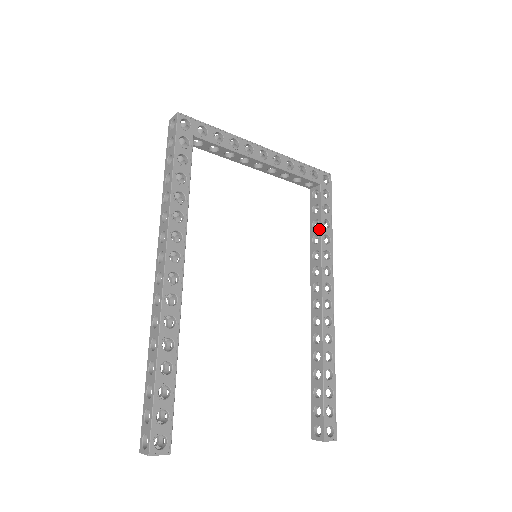
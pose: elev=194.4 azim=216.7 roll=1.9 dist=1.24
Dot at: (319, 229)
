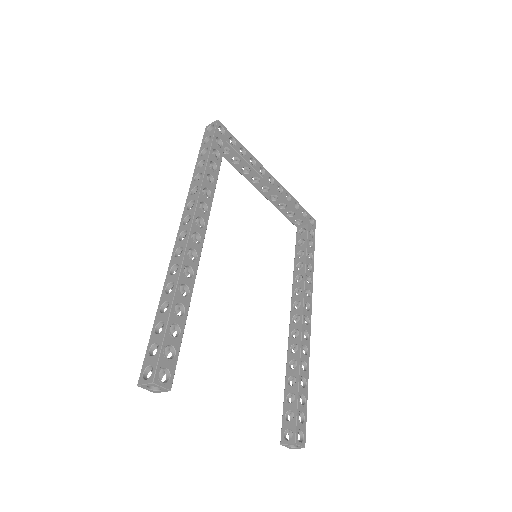
Dot at: (304, 257)
